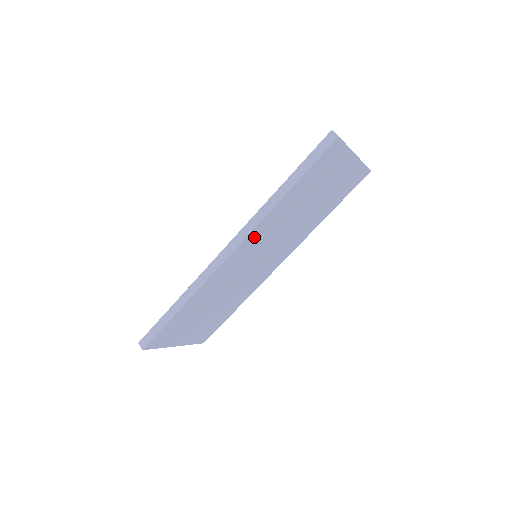
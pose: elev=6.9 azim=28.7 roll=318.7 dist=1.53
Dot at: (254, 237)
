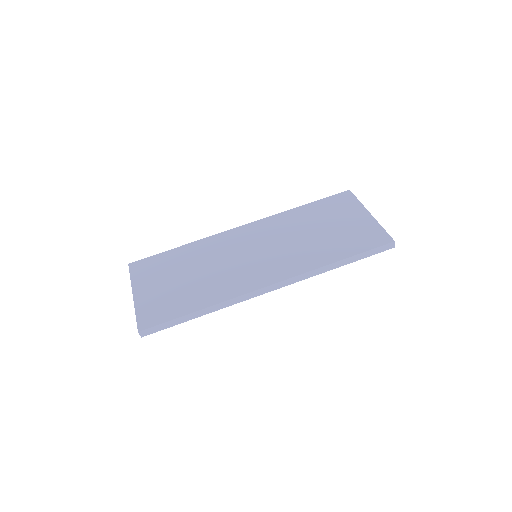
Dot at: occluded
